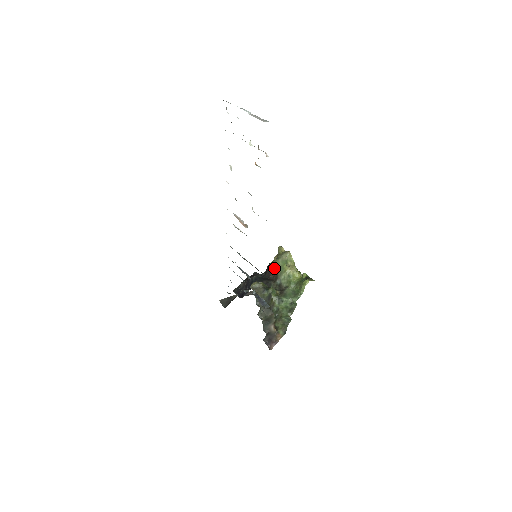
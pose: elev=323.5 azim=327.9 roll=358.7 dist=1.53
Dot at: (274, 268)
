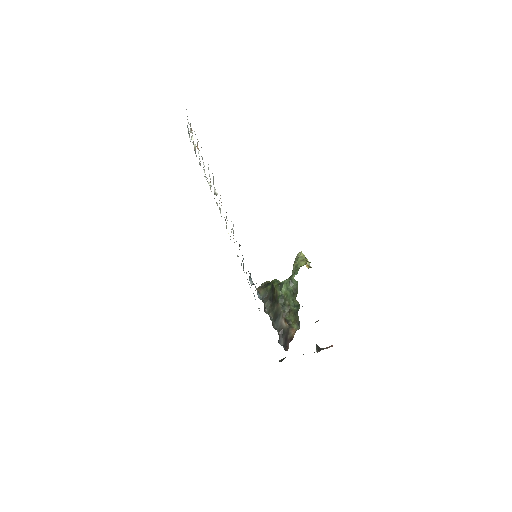
Dot at: occluded
